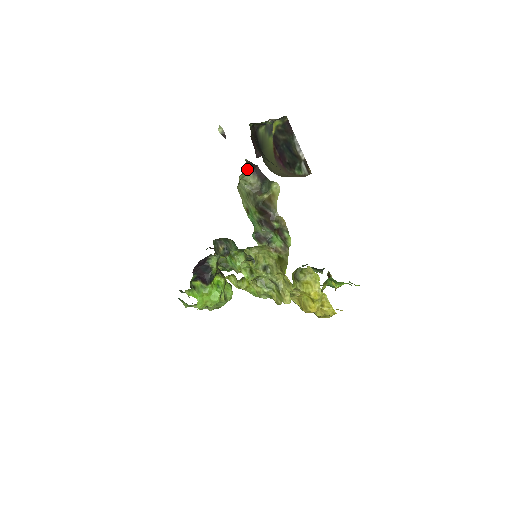
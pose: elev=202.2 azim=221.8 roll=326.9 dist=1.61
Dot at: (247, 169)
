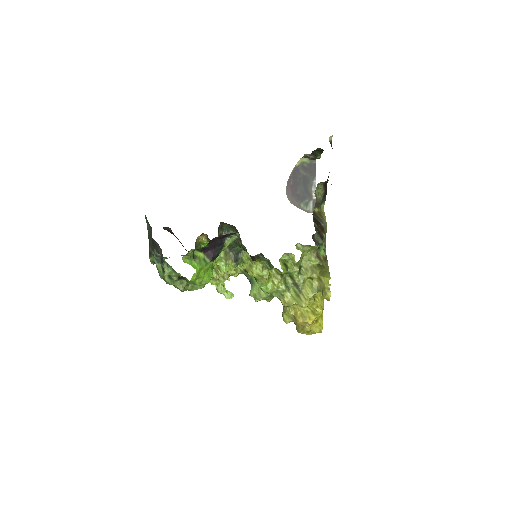
Dot at: (327, 181)
